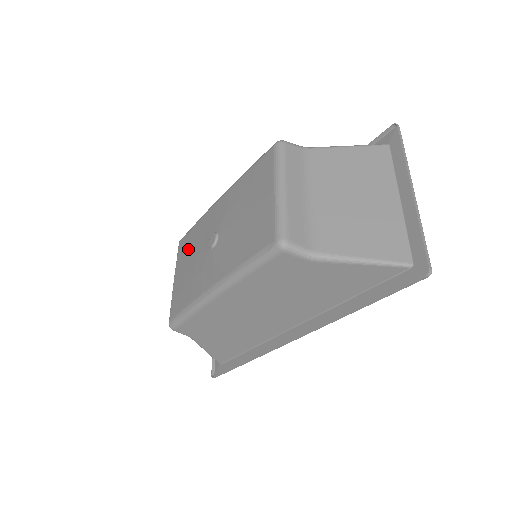
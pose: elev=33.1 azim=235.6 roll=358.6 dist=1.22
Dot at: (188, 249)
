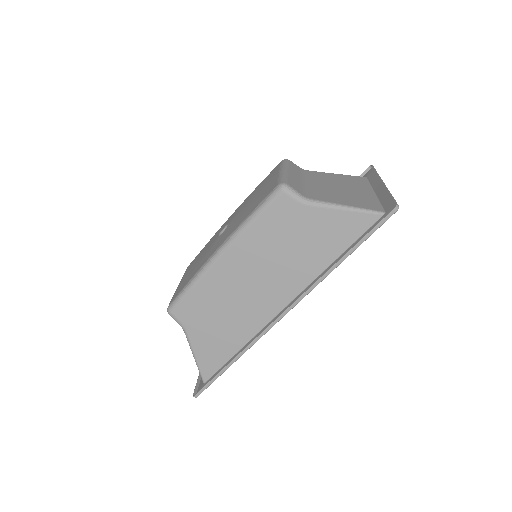
Dot at: (197, 258)
